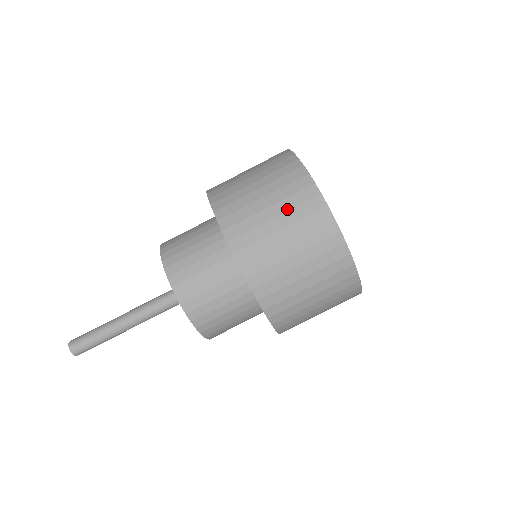
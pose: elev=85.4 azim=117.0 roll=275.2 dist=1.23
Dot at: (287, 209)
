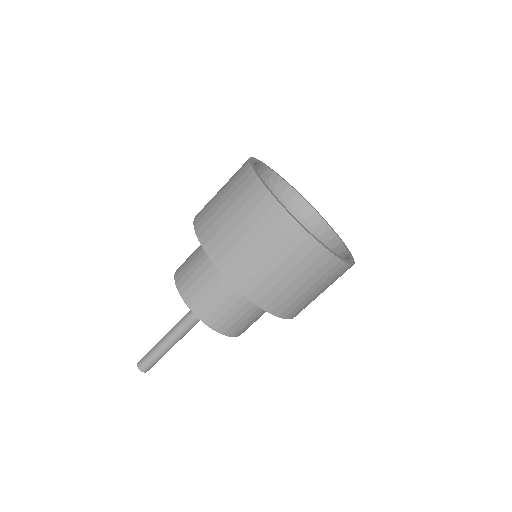
Dot at: (240, 206)
